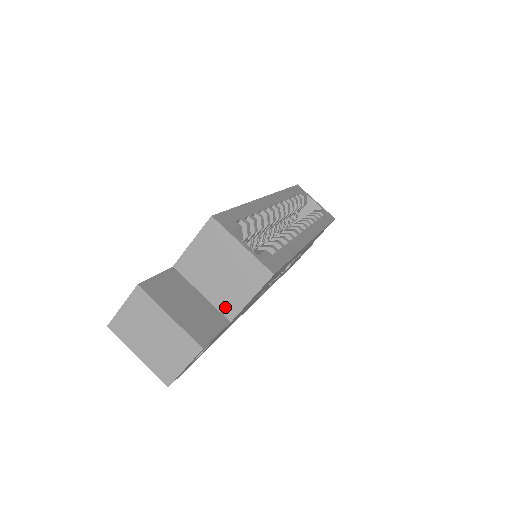
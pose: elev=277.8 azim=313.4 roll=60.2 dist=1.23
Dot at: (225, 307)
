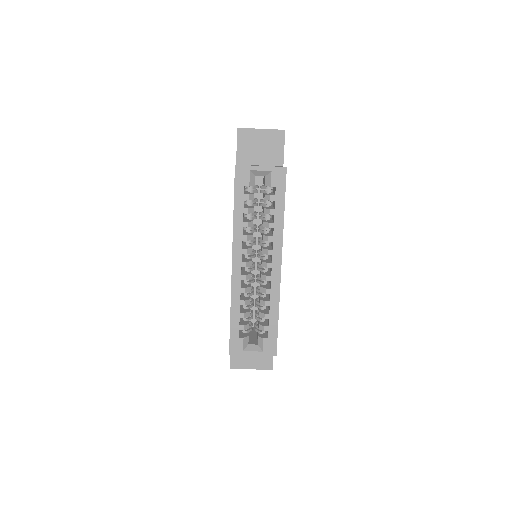
Dot at: occluded
